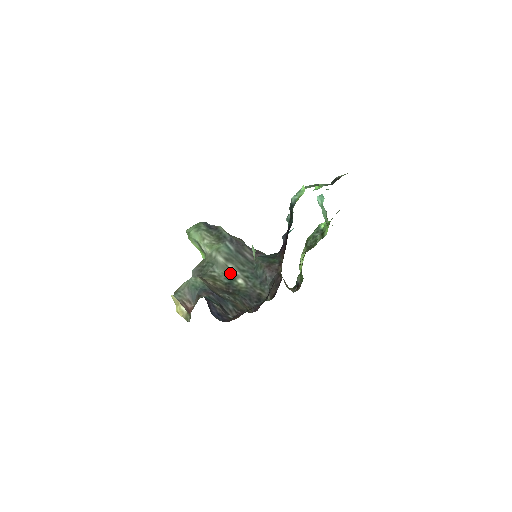
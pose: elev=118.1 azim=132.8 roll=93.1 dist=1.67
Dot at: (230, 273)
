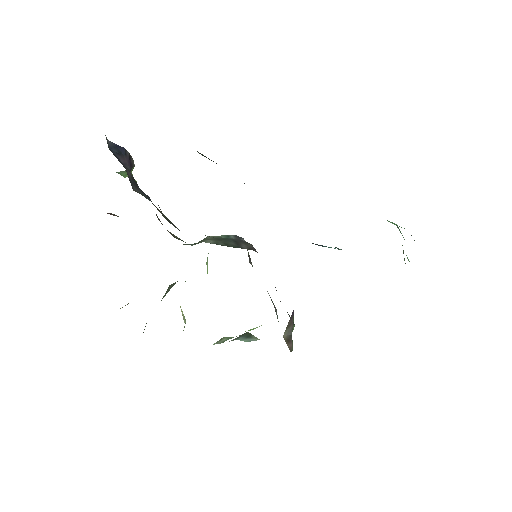
Dot at: occluded
